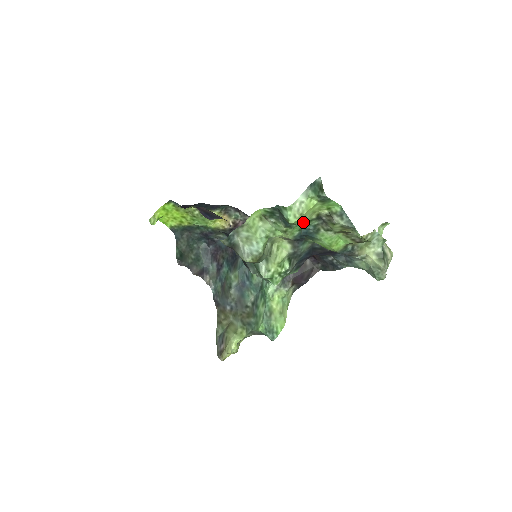
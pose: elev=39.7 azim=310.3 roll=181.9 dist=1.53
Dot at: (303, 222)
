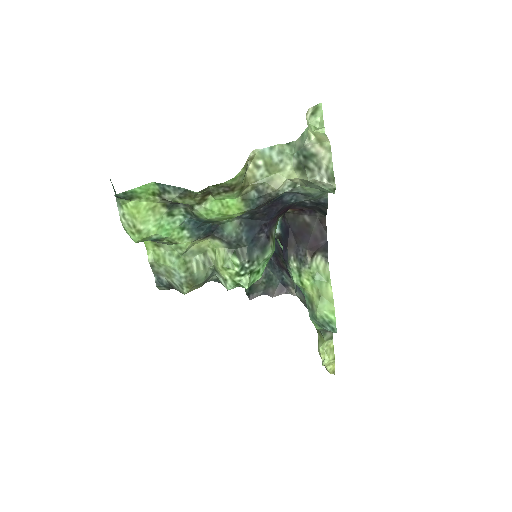
Dot at: (164, 223)
